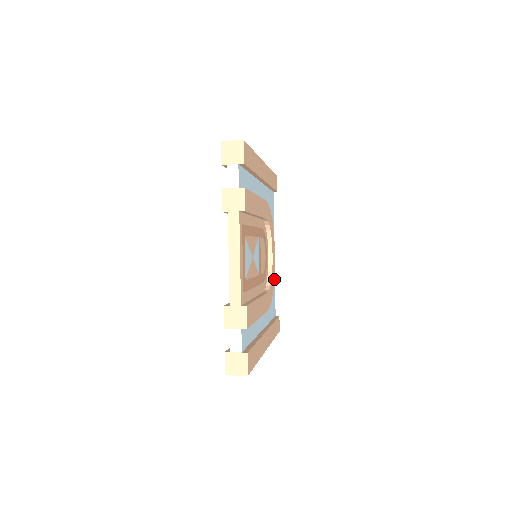
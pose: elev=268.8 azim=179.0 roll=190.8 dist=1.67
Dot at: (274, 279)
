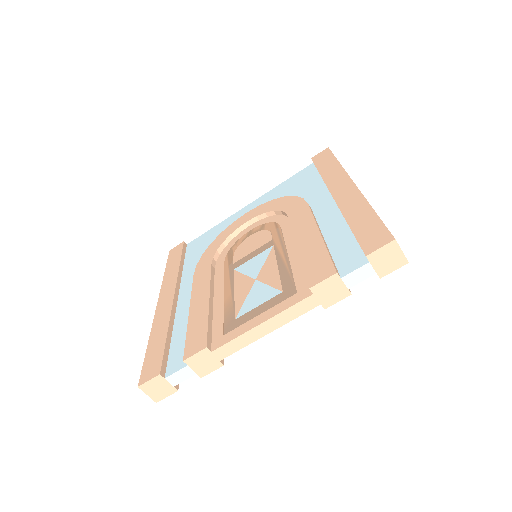
Dot at: occluded
